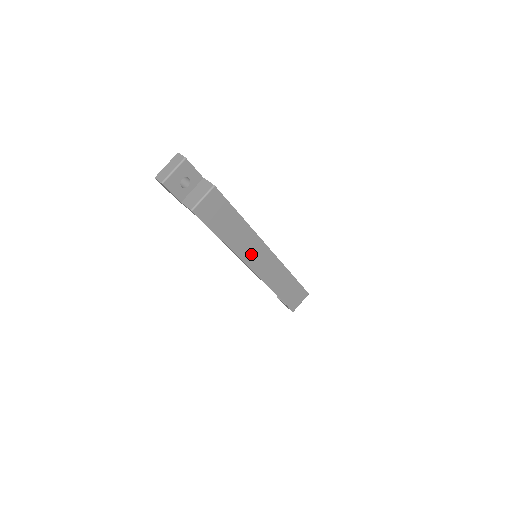
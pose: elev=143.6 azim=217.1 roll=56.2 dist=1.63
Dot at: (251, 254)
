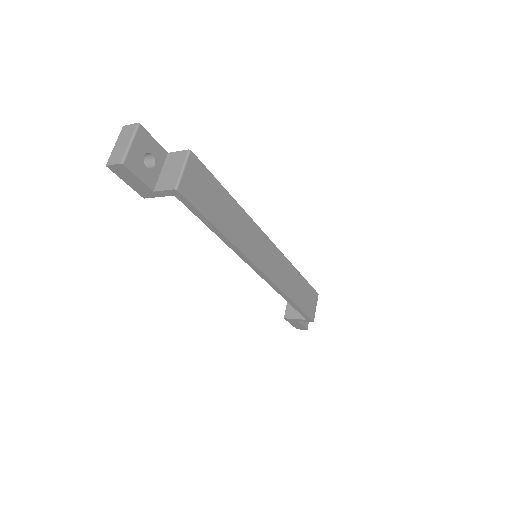
Dot at: (254, 249)
